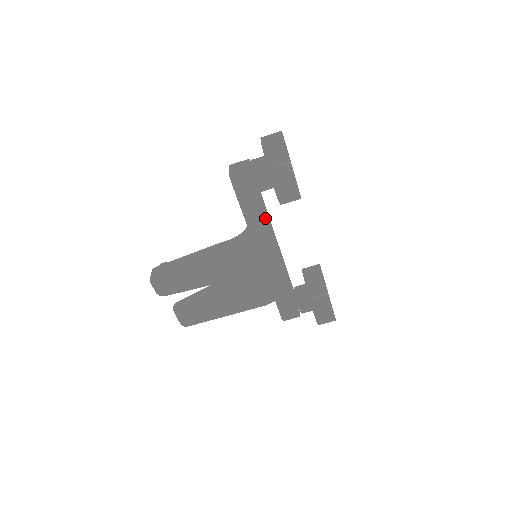
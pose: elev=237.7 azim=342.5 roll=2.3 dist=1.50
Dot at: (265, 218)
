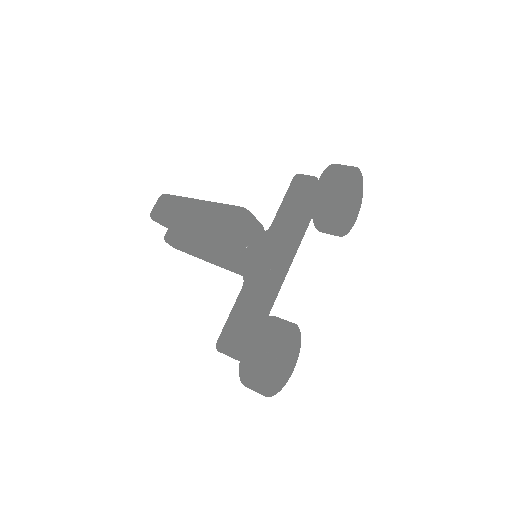
Dot at: (291, 221)
